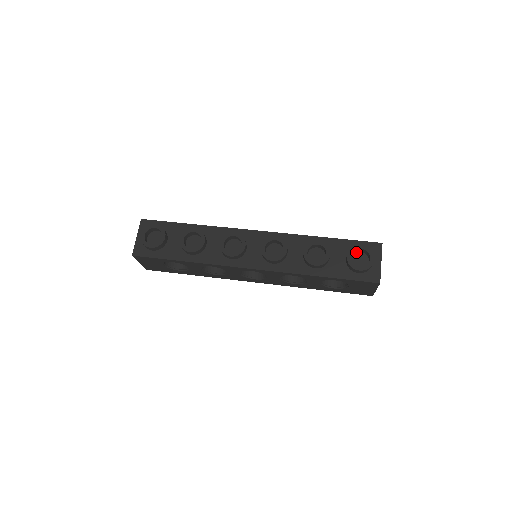
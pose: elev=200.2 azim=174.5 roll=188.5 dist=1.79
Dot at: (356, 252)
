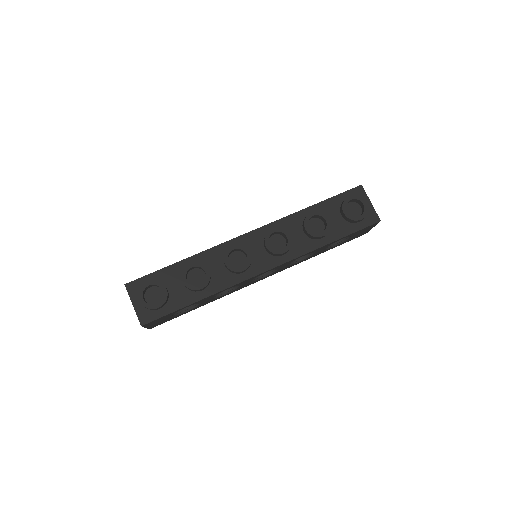
Dot at: occluded
